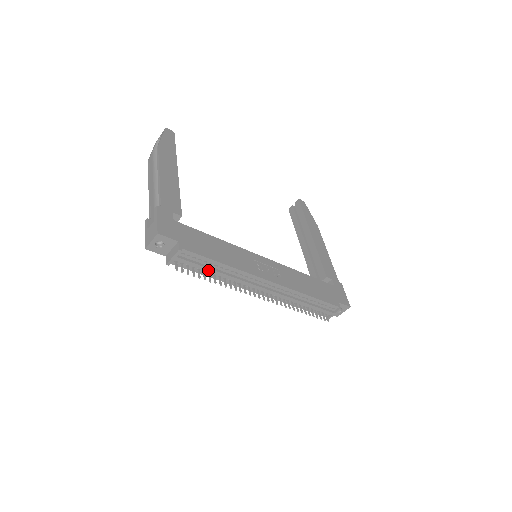
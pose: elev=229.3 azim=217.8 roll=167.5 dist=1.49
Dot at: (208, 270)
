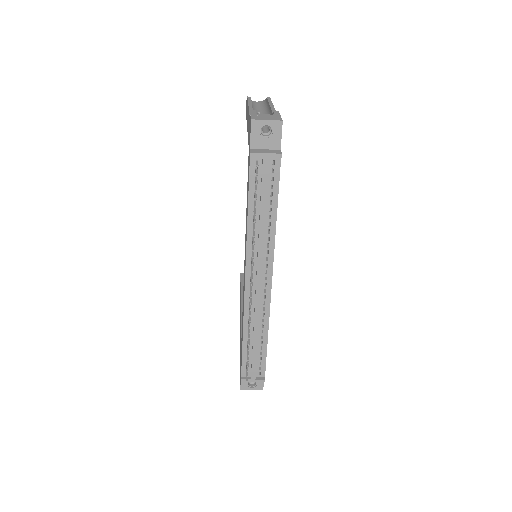
Dot at: (263, 204)
